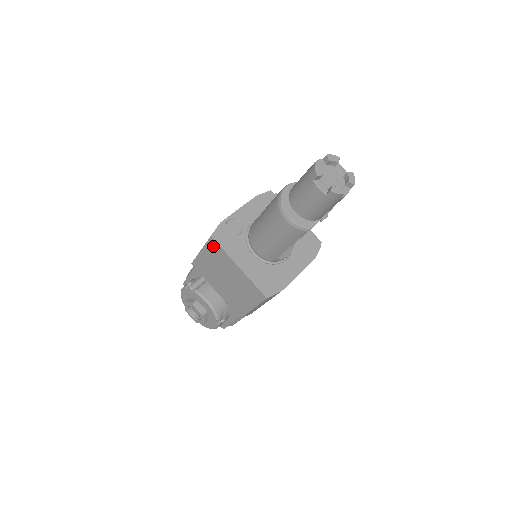
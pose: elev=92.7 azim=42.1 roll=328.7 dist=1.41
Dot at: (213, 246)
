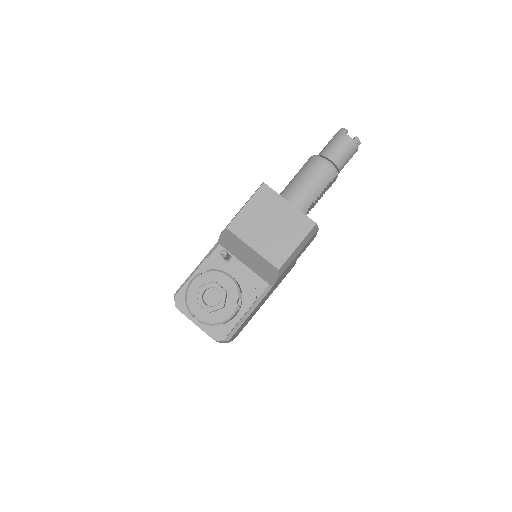
Dot at: (264, 192)
